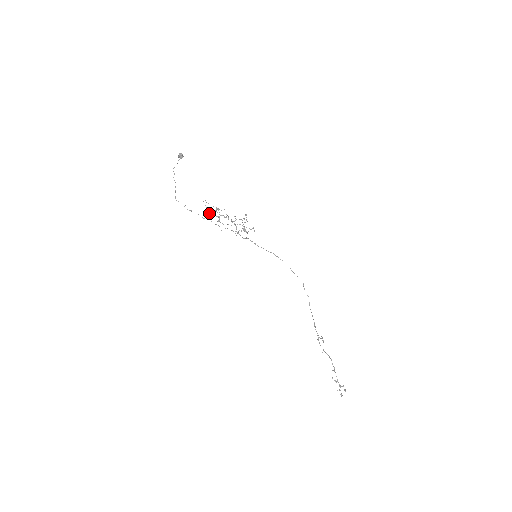
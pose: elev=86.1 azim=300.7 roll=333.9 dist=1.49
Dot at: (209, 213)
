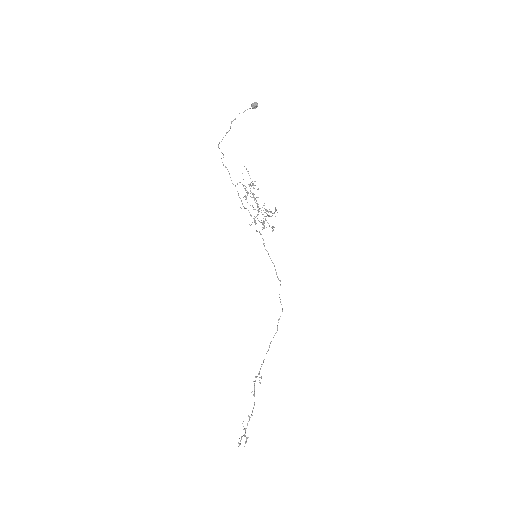
Dot at: occluded
